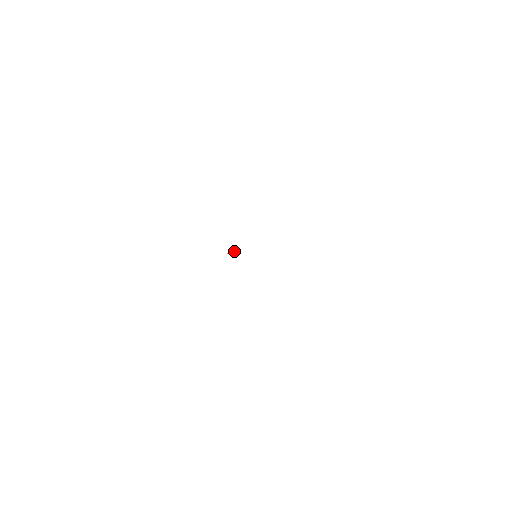
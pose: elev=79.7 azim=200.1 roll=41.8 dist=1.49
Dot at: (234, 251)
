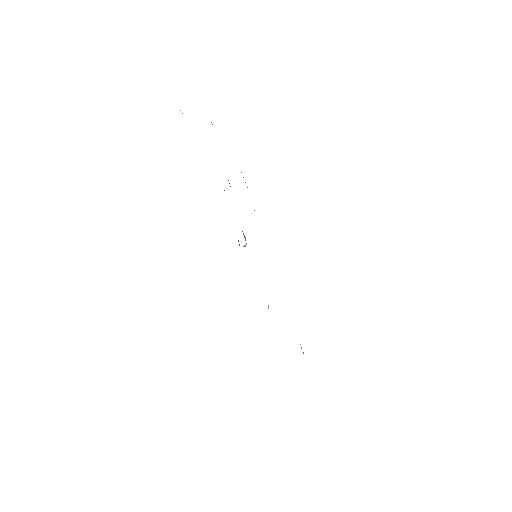
Dot at: occluded
